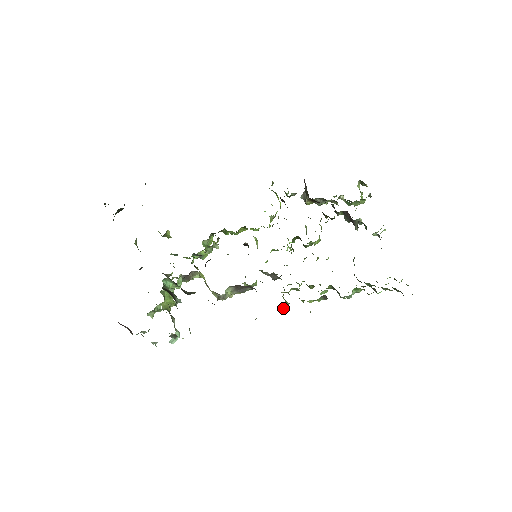
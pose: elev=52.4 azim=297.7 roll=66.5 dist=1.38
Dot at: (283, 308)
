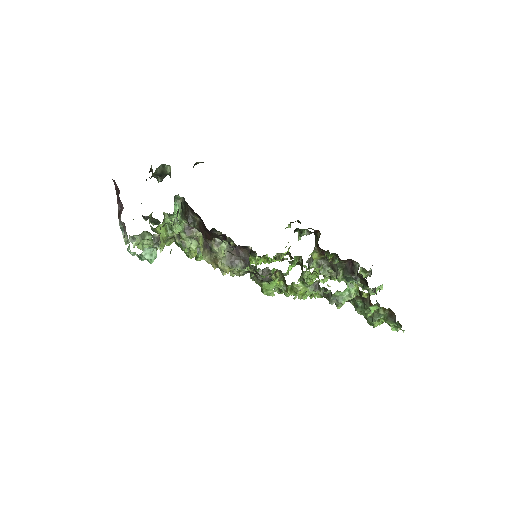
Dot at: (269, 287)
